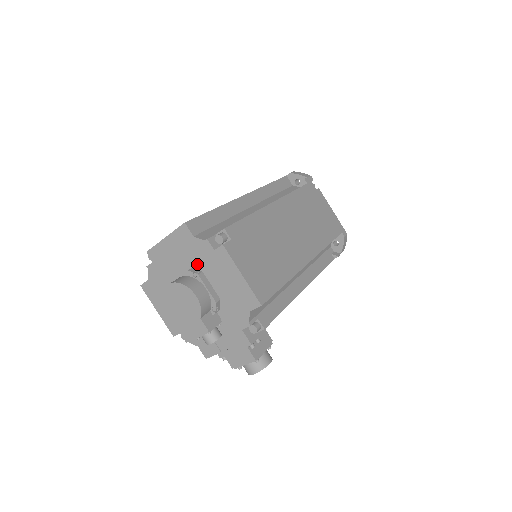
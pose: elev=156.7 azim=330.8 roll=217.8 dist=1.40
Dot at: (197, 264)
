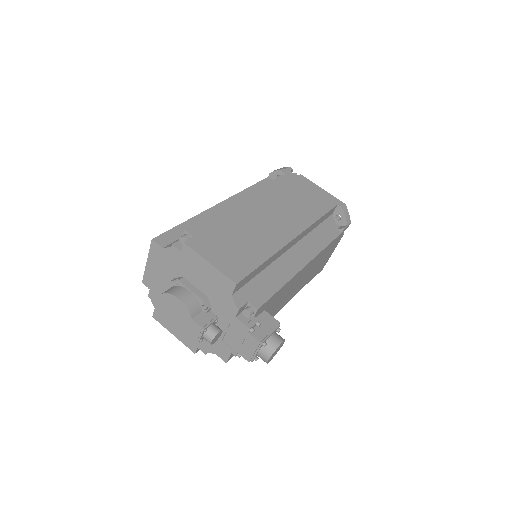
Dot at: (177, 272)
